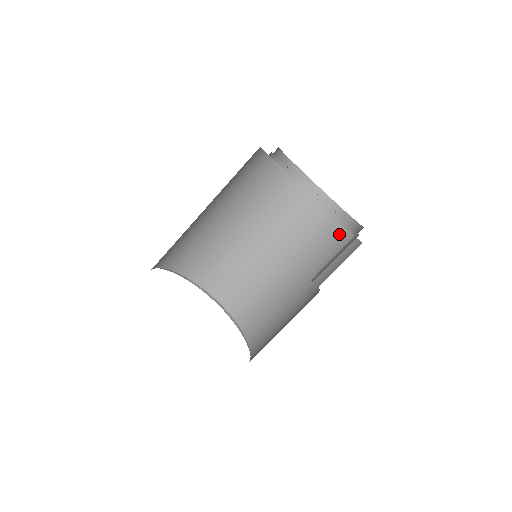
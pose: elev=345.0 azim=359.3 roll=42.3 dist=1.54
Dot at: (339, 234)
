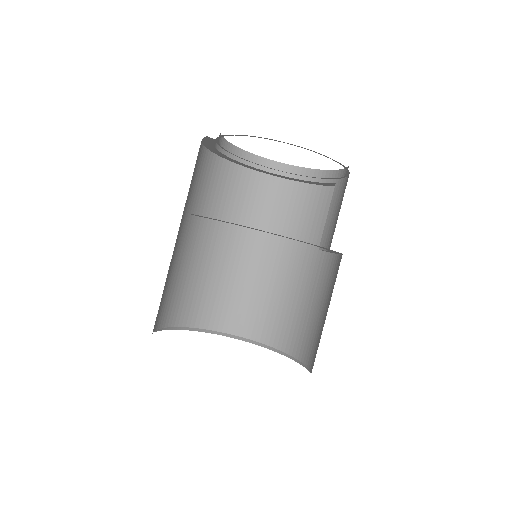
Dot at: (309, 194)
